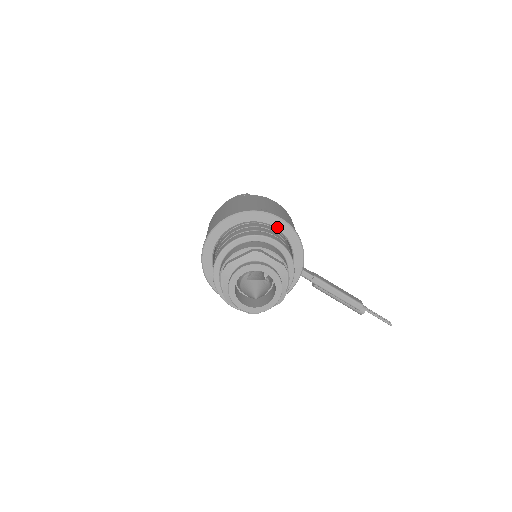
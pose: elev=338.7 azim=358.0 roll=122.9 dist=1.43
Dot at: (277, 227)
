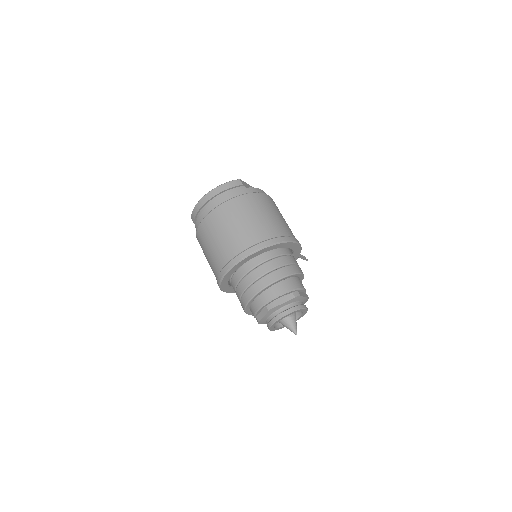
Dot at: (291, 248)
